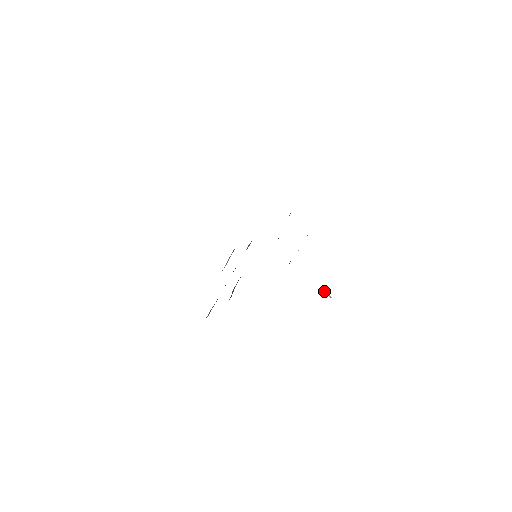
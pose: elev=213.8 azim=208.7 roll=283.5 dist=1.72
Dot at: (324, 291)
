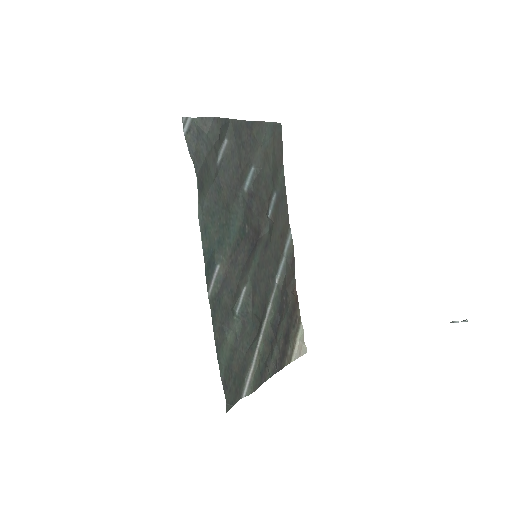
Dot at: (454, 321)
